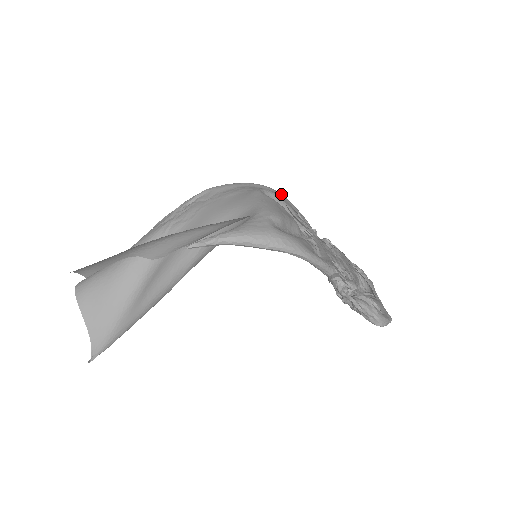
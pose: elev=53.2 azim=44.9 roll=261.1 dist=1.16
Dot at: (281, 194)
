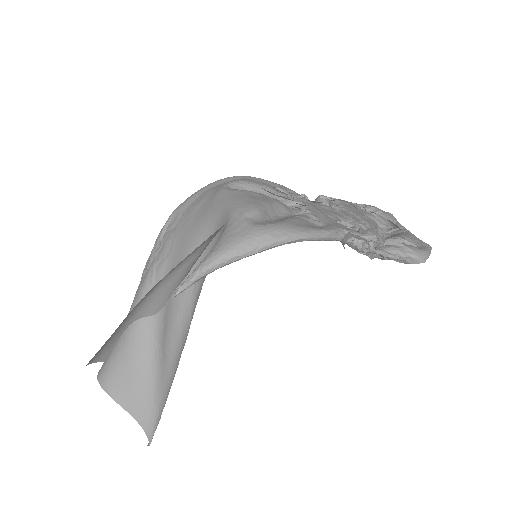
Dot at: (249, 177)
